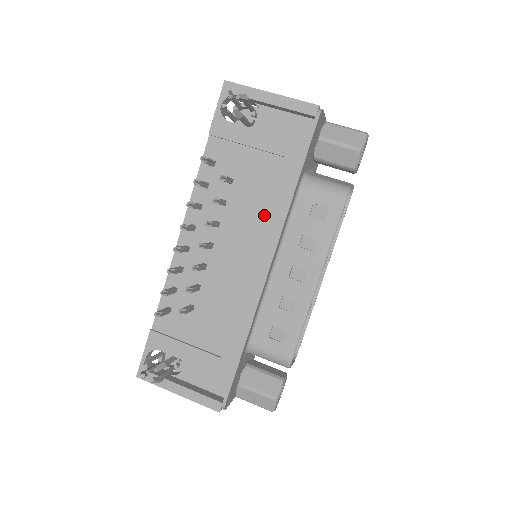
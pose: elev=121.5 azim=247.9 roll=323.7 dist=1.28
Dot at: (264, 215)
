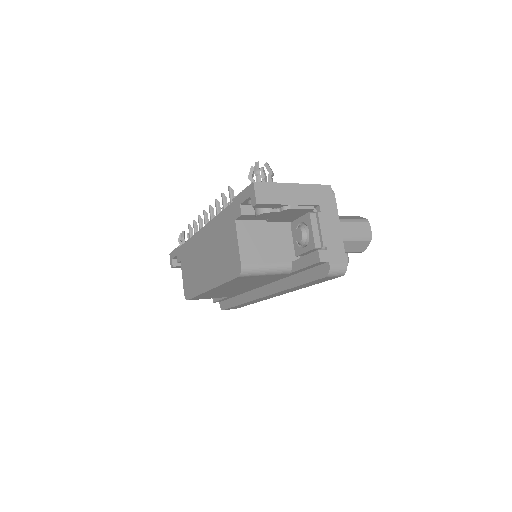
Dot at: occluded
